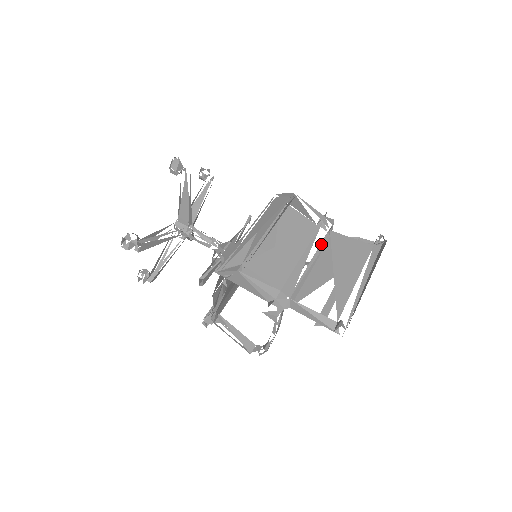
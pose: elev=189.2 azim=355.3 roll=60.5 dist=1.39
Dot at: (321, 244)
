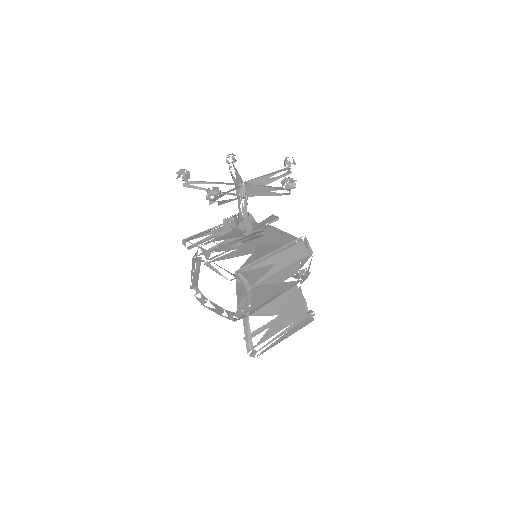
Dot at: occluded
